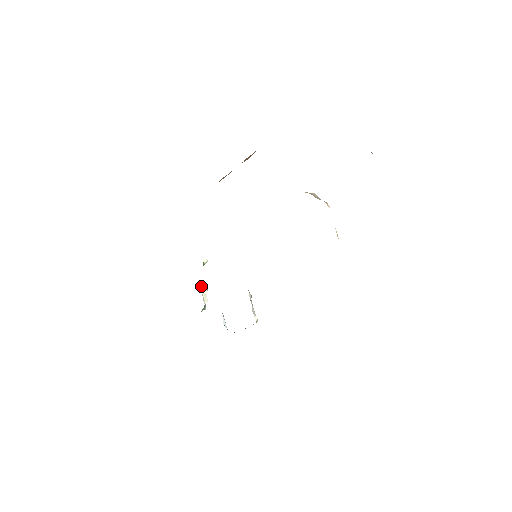
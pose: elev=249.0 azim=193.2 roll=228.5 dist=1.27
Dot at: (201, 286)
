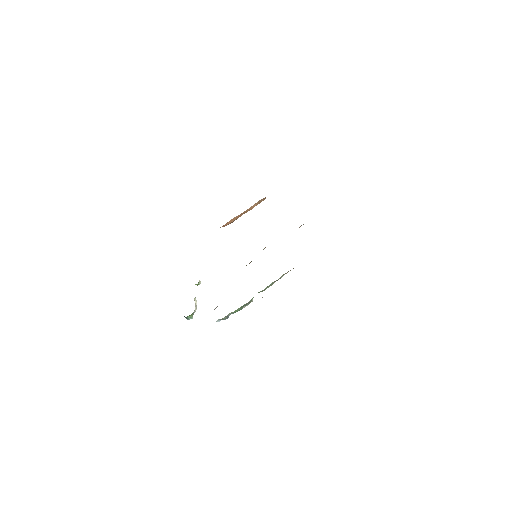
Dot at: occluded
